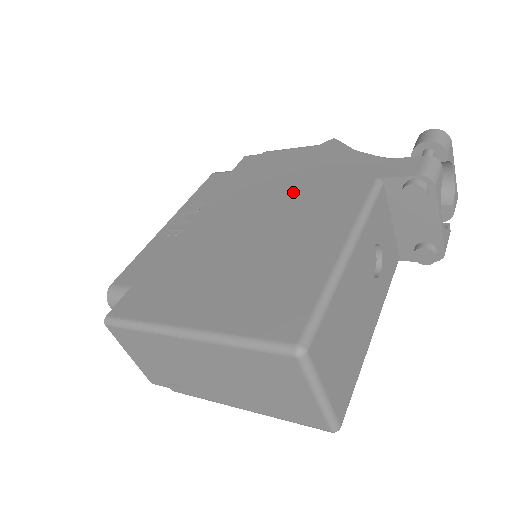
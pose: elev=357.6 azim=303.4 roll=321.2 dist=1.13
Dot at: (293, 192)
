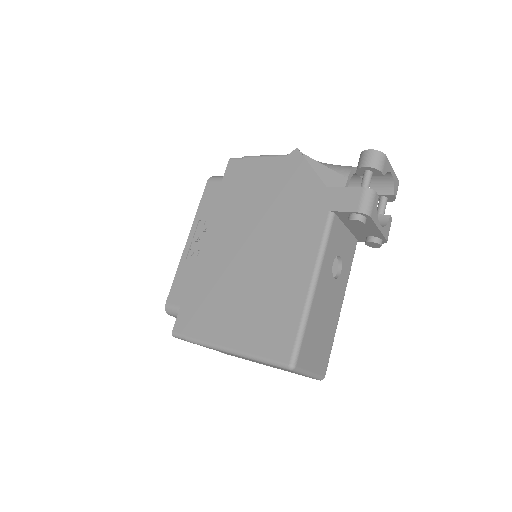
Dot at: (272, 218)
